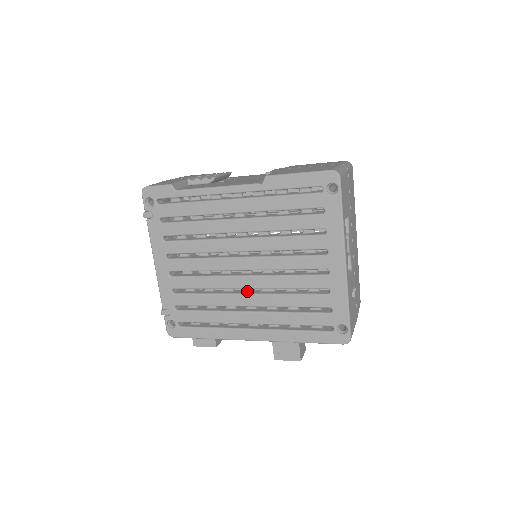
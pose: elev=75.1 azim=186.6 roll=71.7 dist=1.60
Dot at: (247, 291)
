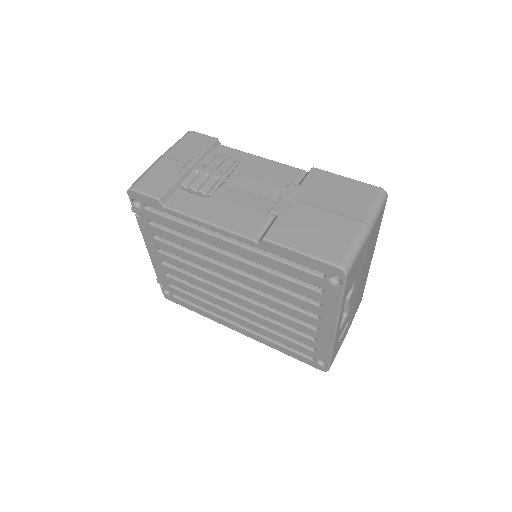
Dot at: occluded
